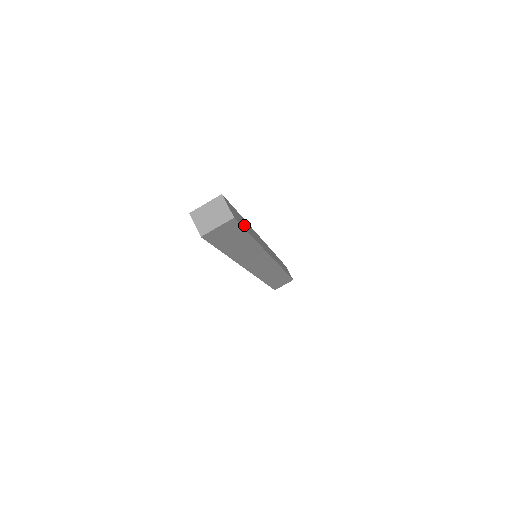
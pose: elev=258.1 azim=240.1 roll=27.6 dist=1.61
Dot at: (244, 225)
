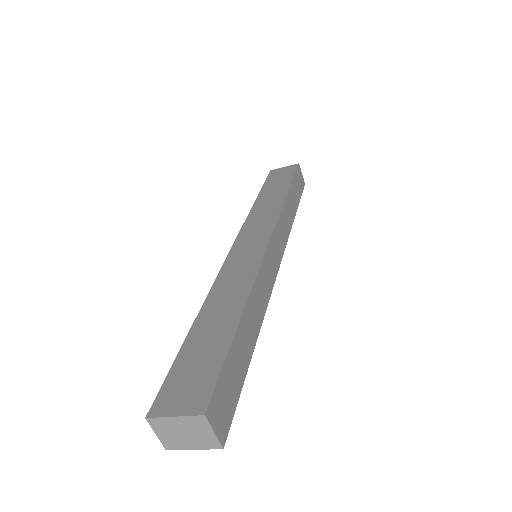
Dot at: (241, 367)
